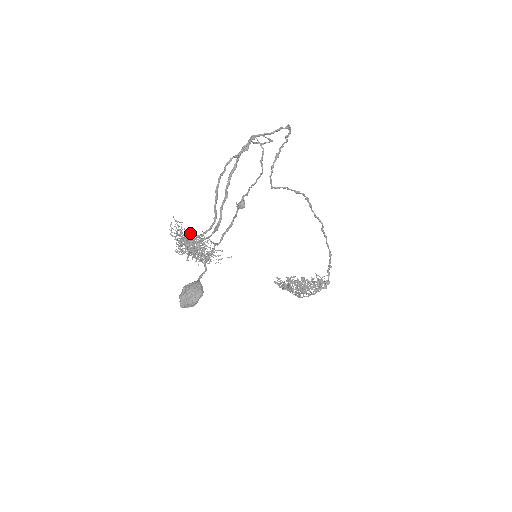
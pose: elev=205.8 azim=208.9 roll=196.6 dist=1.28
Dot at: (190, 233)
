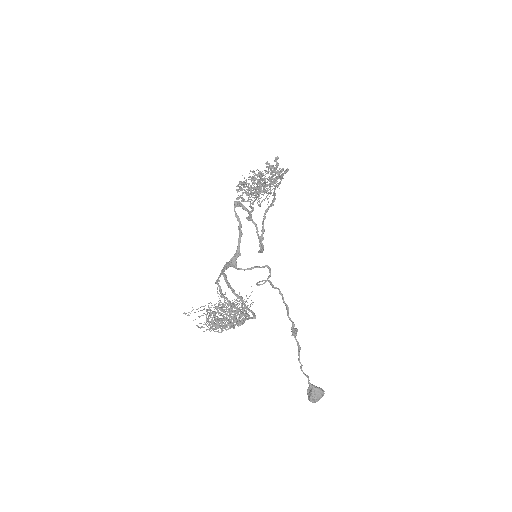
Dot at: (222, 321)
